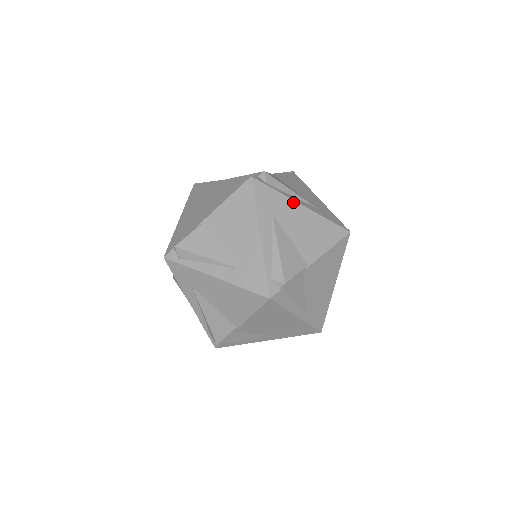
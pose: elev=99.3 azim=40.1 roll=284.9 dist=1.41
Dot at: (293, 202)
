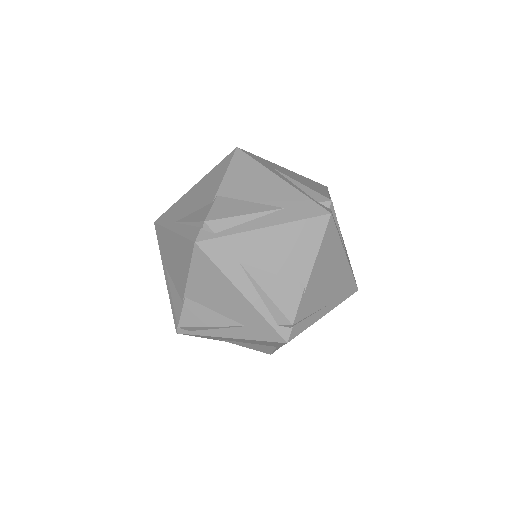
Dot at: (253, 233)
